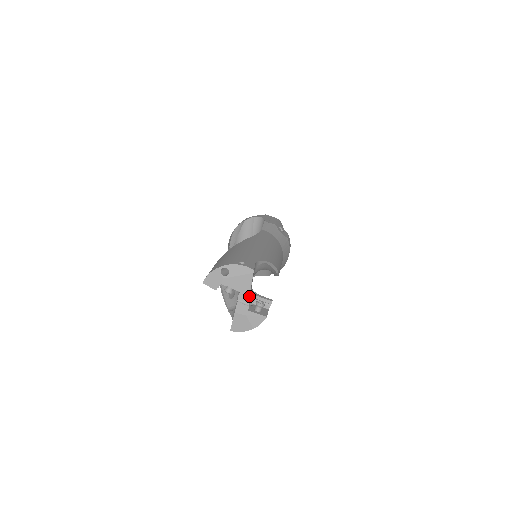
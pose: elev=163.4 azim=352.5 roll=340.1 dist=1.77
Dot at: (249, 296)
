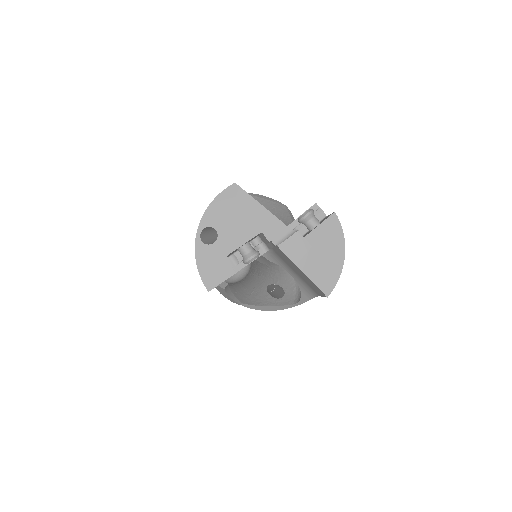
Dot at: (278, 220)
